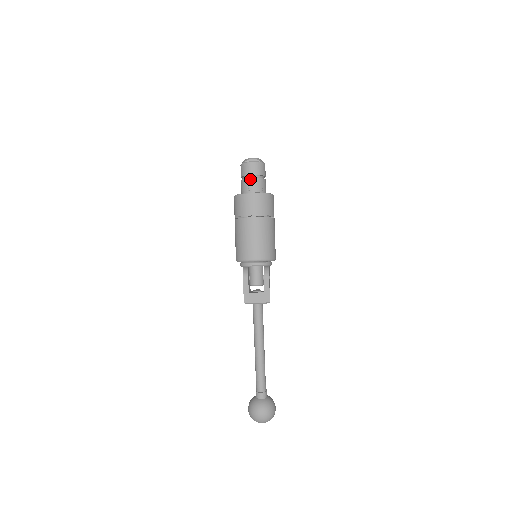
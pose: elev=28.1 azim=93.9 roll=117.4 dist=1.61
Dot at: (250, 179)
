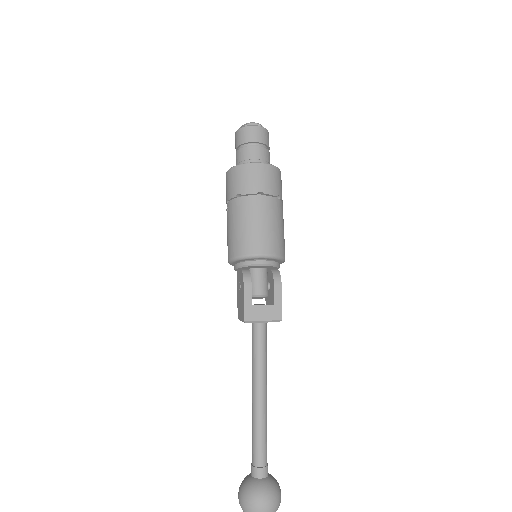
Dot at: (253, 147)
